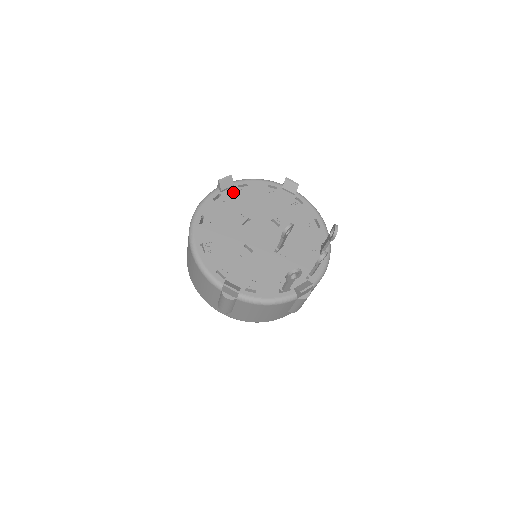
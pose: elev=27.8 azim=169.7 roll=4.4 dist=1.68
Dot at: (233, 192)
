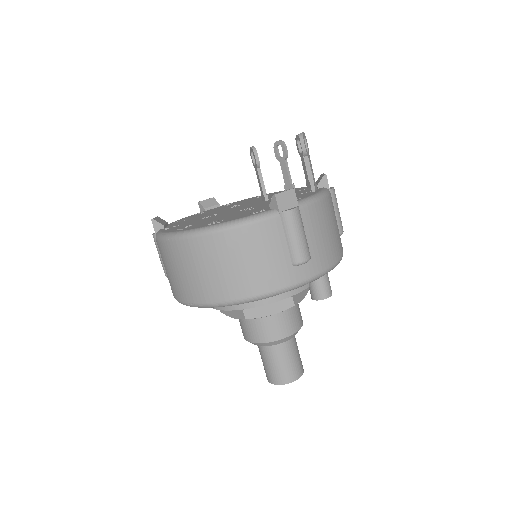
Dot at: (174, 224)
